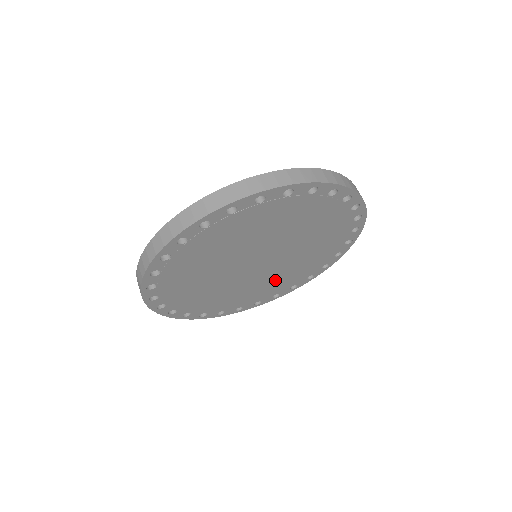
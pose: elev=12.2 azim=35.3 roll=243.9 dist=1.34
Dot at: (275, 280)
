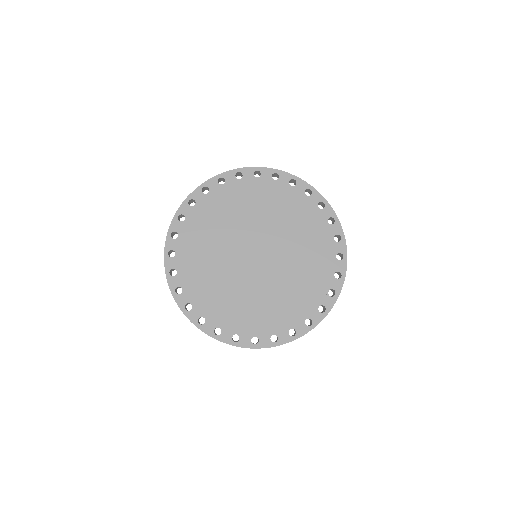
Dot at: (301, 271)
